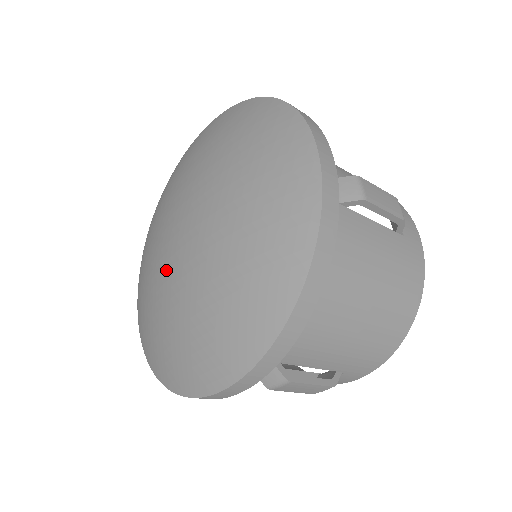
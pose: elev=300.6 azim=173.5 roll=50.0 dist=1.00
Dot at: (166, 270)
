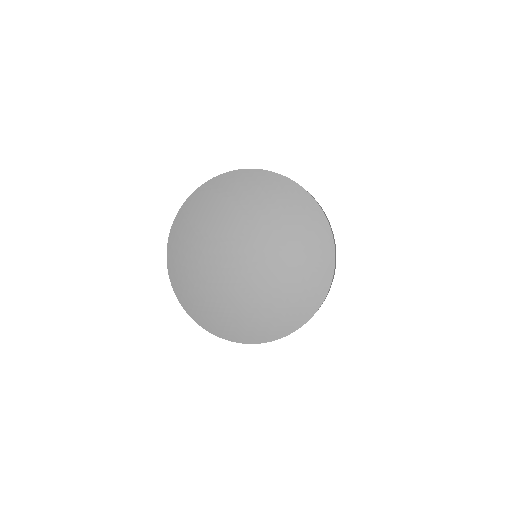
Dot at: (249, 280)
